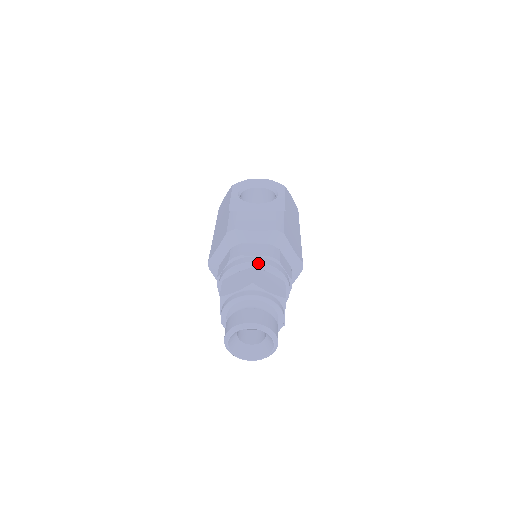
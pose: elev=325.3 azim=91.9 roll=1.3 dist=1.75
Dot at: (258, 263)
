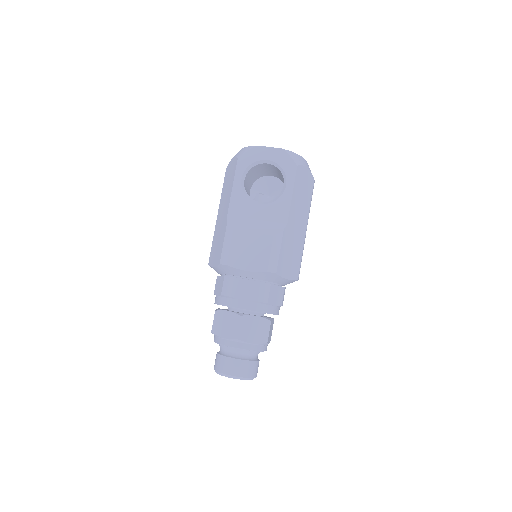
Dot at: occluded
